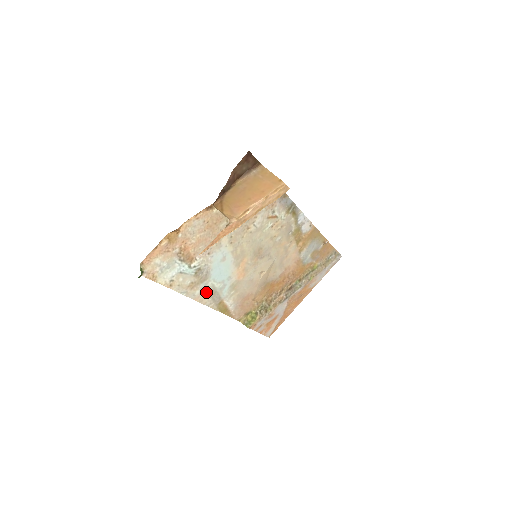
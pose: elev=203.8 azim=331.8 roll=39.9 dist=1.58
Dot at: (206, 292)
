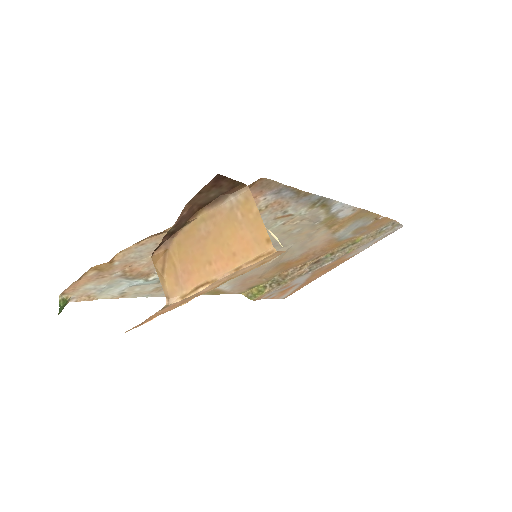
Dot at: occluded
